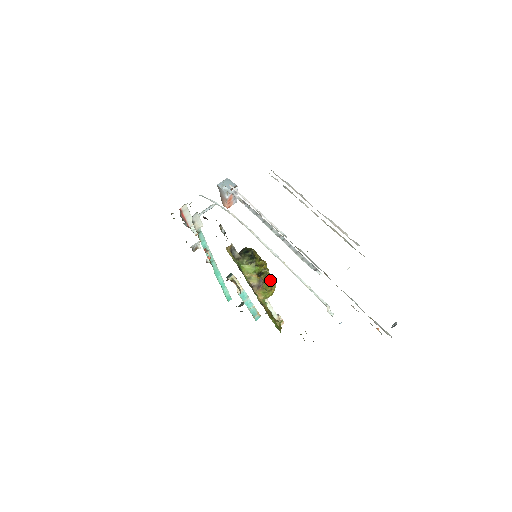
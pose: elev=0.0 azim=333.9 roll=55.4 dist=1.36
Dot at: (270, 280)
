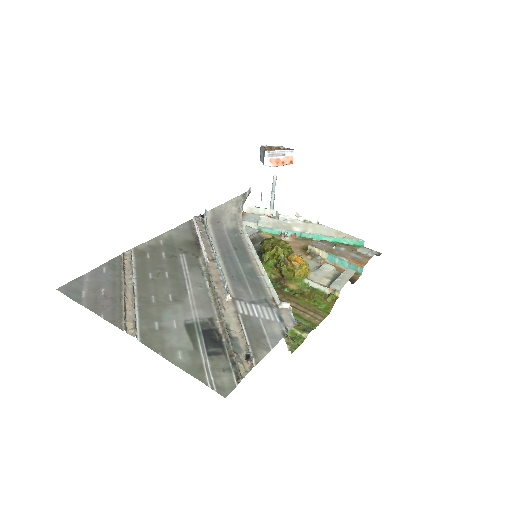
Dot at: (287, 265)
